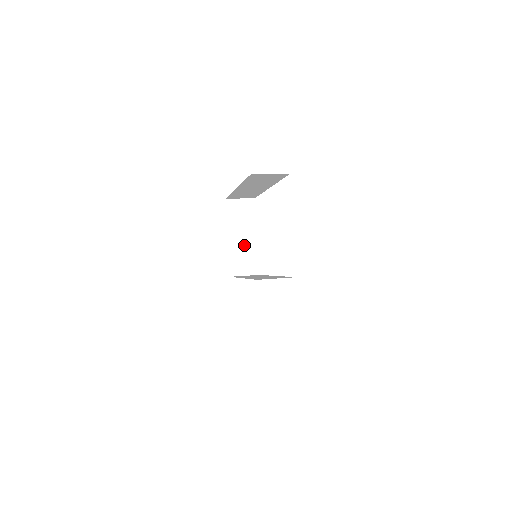
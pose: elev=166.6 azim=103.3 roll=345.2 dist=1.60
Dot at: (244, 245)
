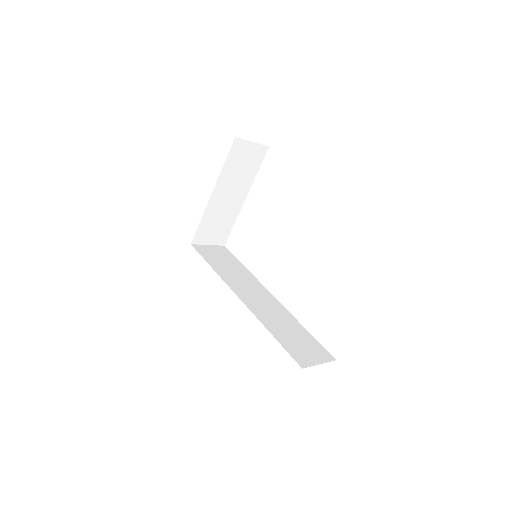
Dot at: (226, 207)
